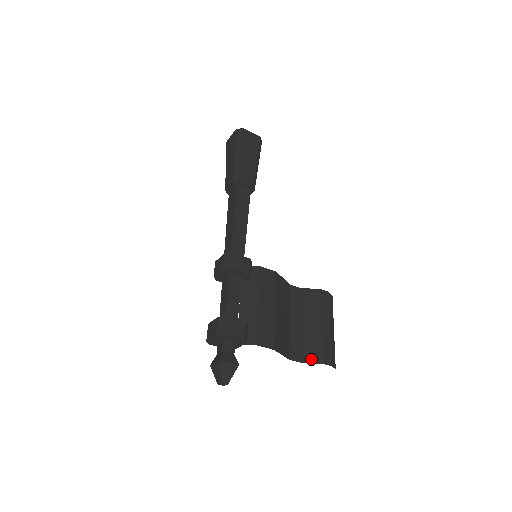
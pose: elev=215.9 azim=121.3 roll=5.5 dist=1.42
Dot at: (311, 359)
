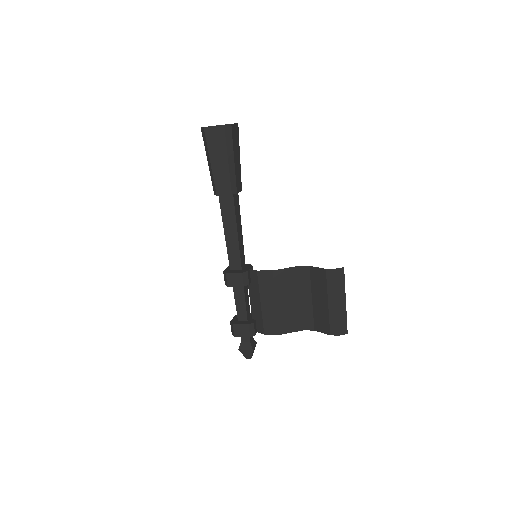
Dot at: (321, 330)
